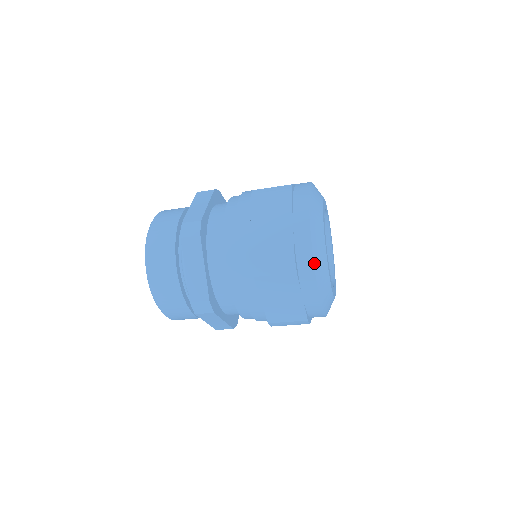
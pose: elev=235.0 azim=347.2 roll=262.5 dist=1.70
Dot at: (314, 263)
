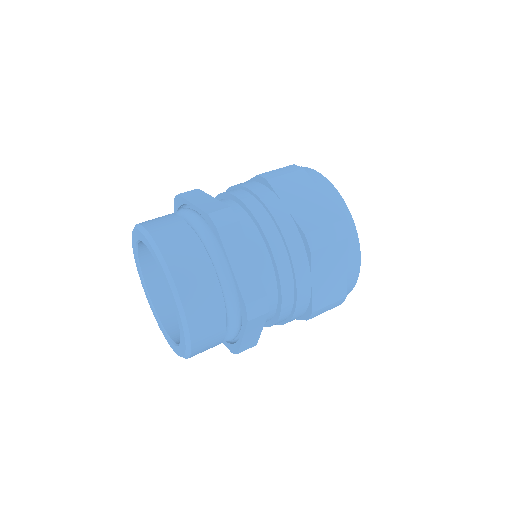
Dot at: (355, 227)
